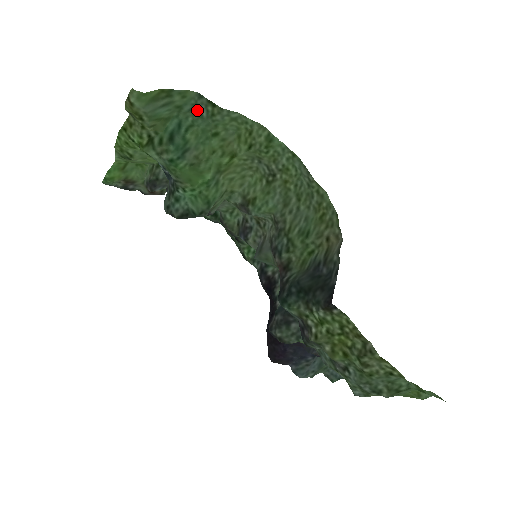
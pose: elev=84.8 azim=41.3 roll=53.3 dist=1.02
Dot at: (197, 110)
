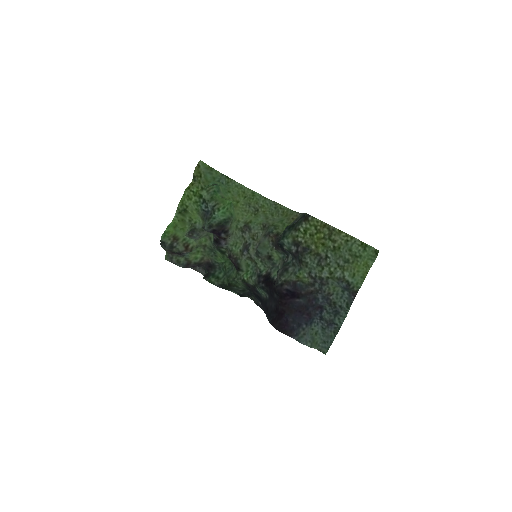
Dot at: (221, 181)
